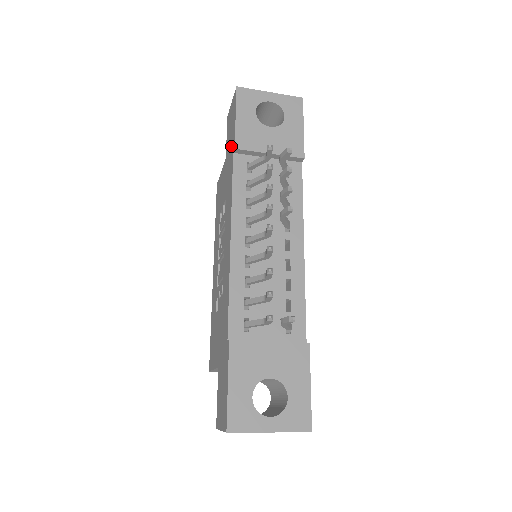
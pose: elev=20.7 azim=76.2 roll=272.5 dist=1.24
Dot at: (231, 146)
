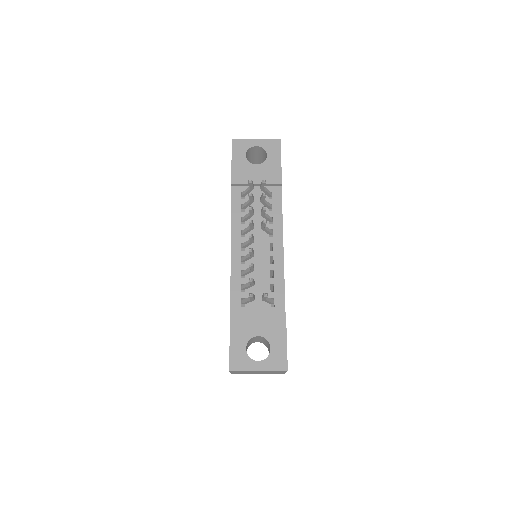
Dot at: occluded
